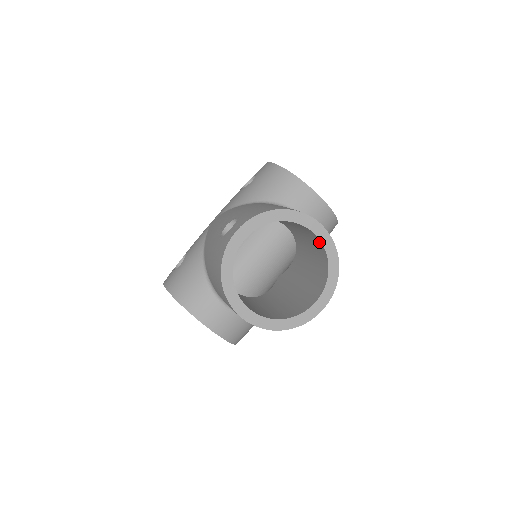
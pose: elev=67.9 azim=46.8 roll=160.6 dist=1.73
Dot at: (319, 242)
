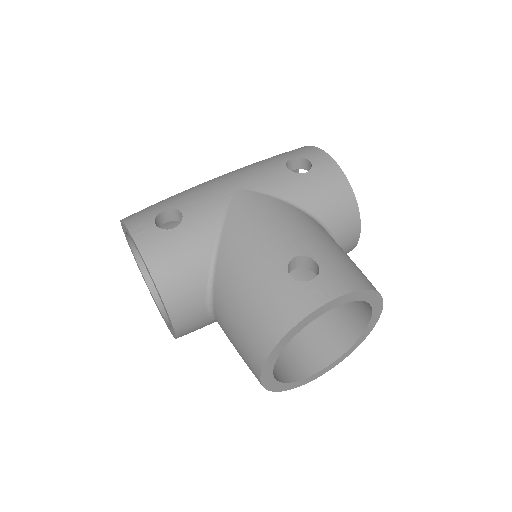
Dot at: (363, 321)
